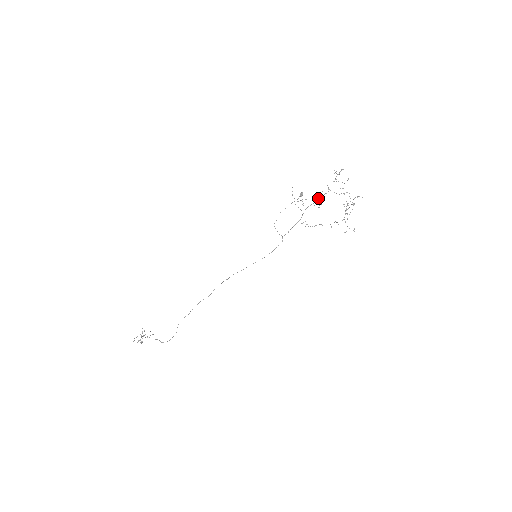
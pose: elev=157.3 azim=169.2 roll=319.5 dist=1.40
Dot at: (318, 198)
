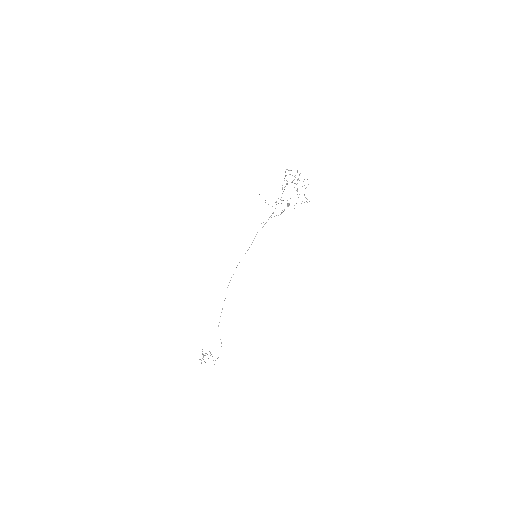
Dot at: (282, 193)
